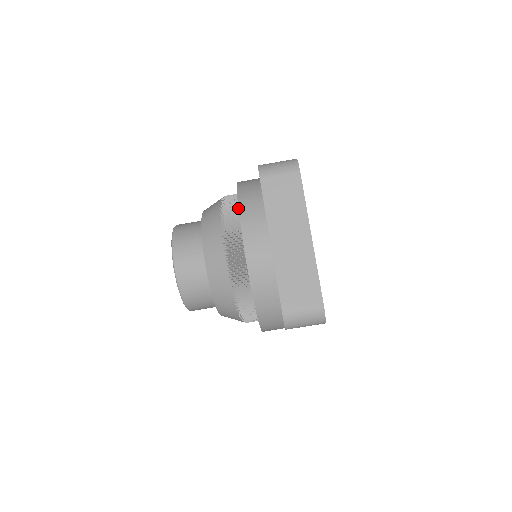
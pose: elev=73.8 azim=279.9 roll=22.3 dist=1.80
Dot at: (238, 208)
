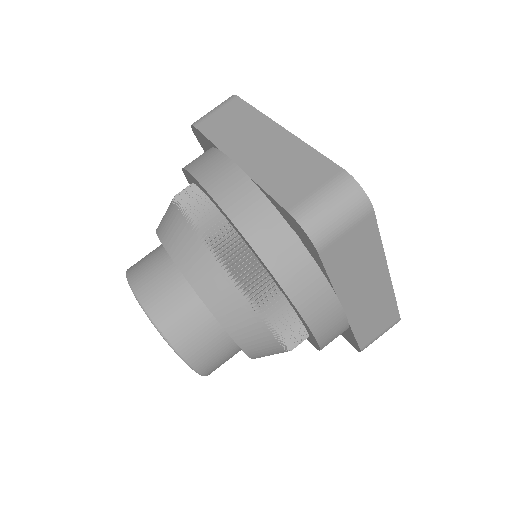
Dot at: (183, 168)
